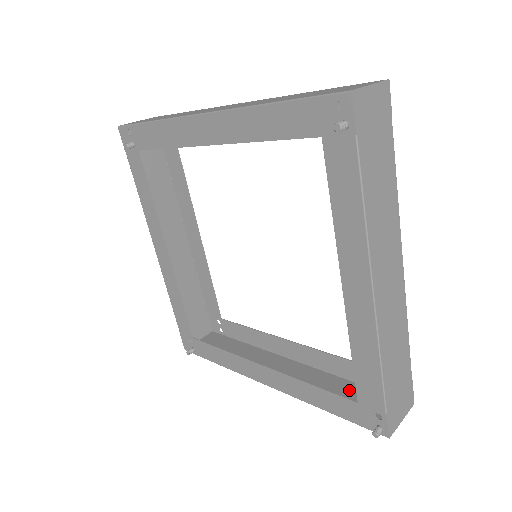
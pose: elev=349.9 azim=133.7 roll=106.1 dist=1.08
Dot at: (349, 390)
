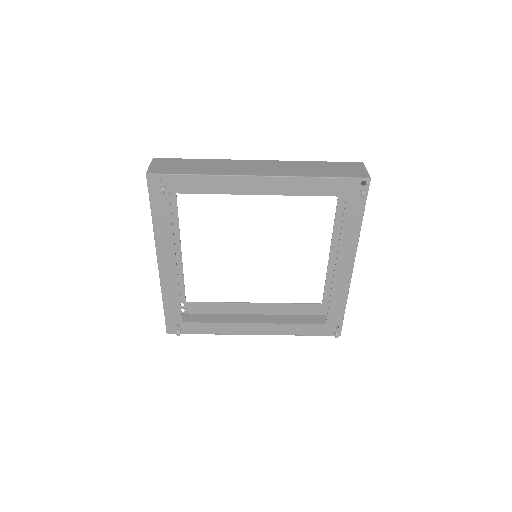
Dot at: (301, 320)
